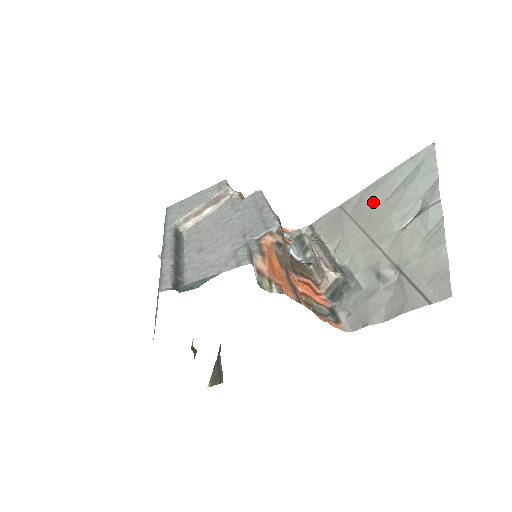
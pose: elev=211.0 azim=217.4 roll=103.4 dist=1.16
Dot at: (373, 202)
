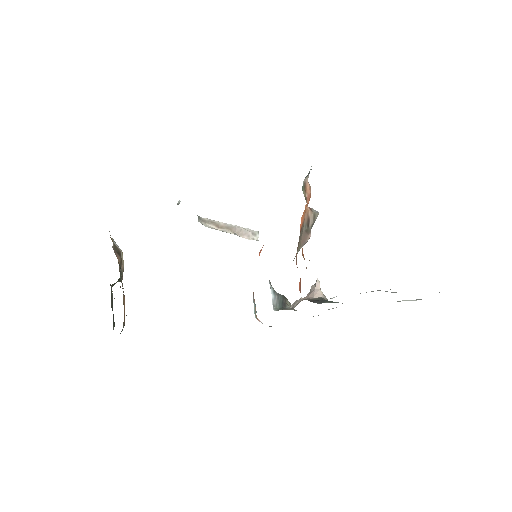
Dot at: occluded
